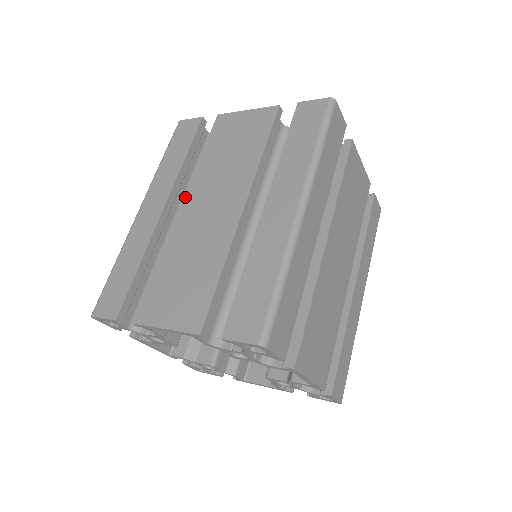
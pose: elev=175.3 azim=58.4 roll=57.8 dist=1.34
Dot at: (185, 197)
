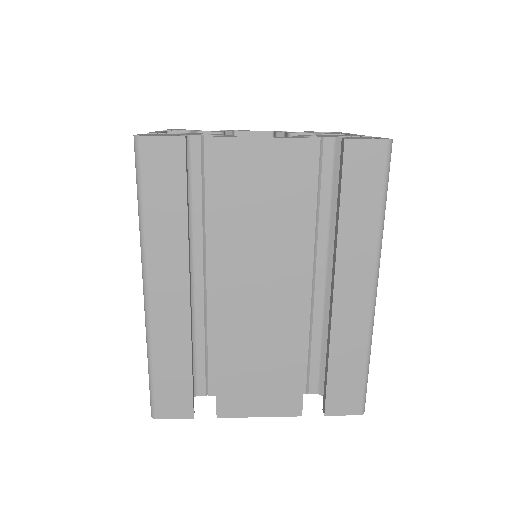
Dot at: (218, 277)
